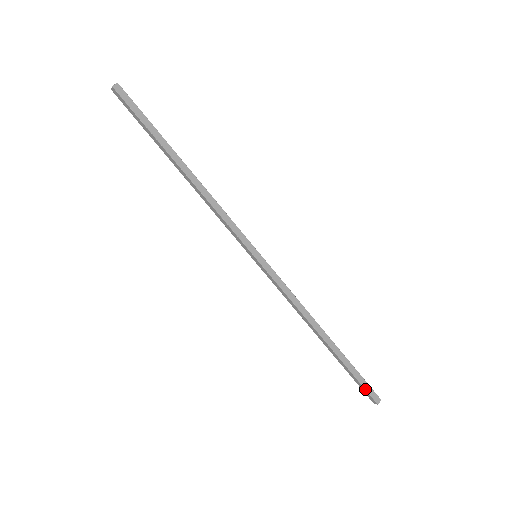
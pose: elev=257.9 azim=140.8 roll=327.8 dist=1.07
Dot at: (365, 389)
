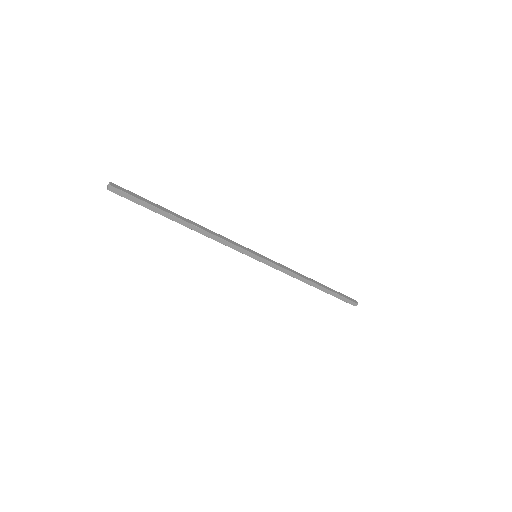
Dot at: occluded
